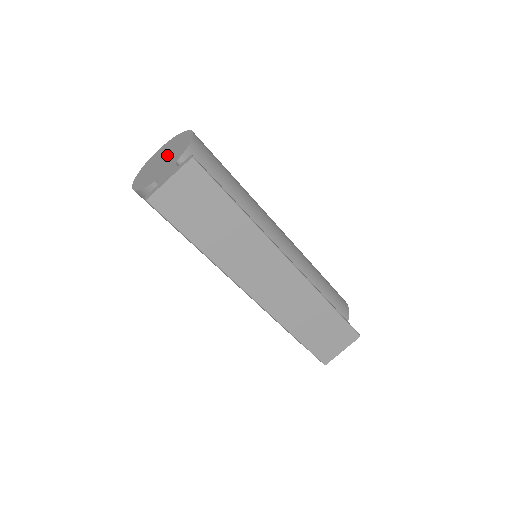
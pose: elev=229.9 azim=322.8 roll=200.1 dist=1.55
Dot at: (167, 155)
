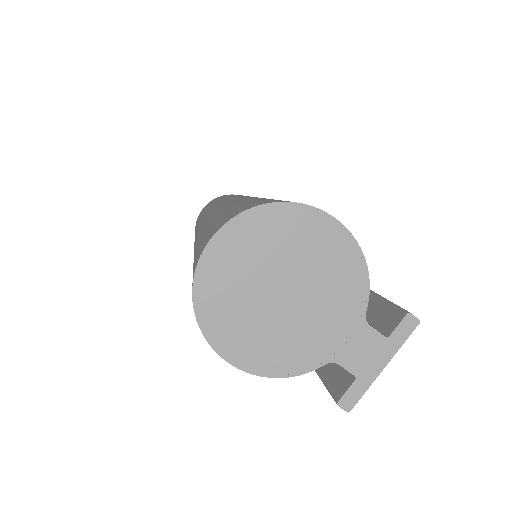
Dot at: (296, 283)
